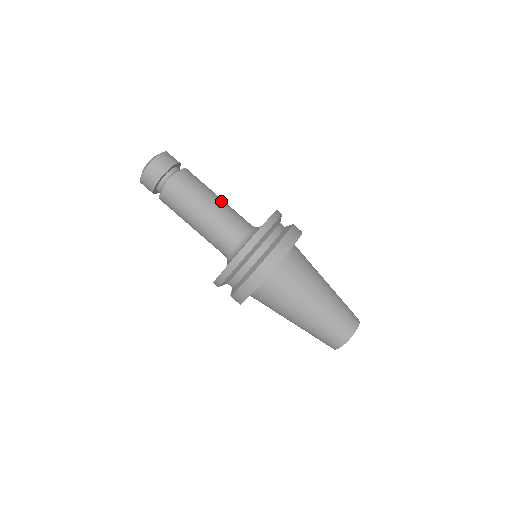
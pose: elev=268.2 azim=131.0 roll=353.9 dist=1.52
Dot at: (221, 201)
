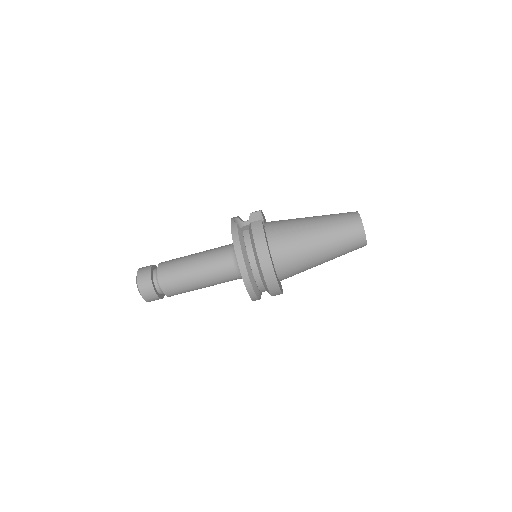
Dot at: (198, 261)
